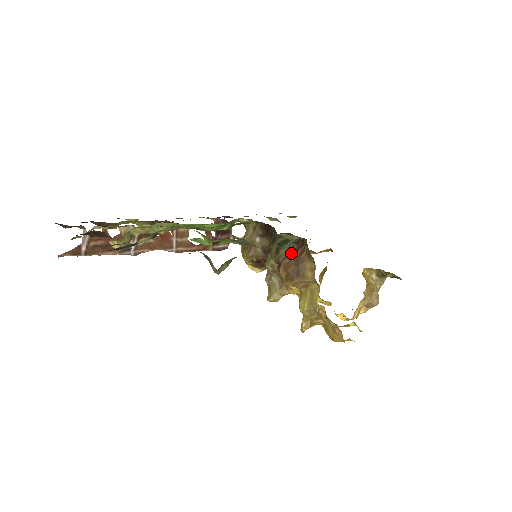
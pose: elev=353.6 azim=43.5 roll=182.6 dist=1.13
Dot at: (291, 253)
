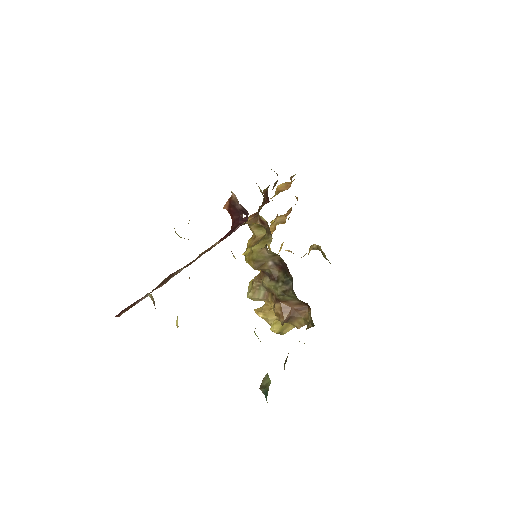
Dot at: (293, 303)
